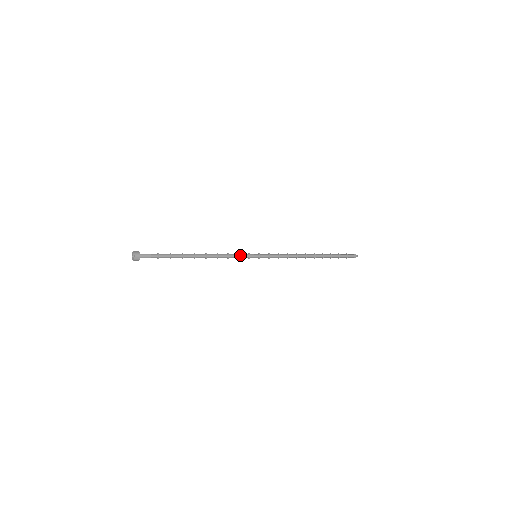
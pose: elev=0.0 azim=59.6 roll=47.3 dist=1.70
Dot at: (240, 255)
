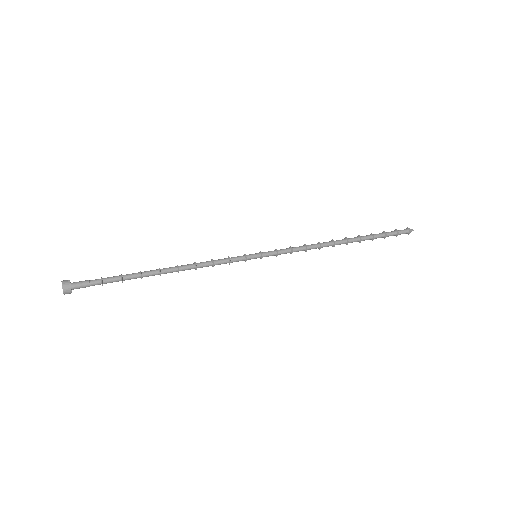
Dot at: (231, 261)
